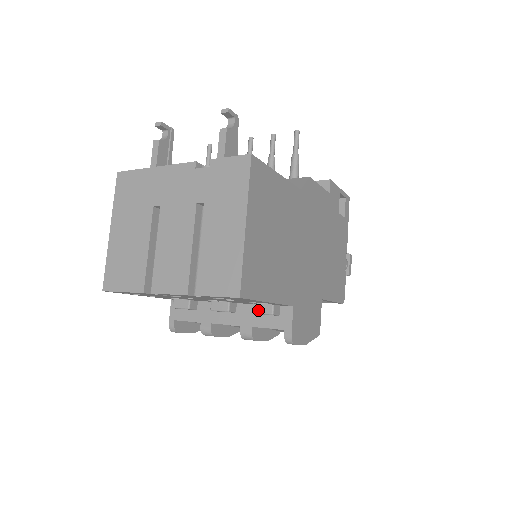
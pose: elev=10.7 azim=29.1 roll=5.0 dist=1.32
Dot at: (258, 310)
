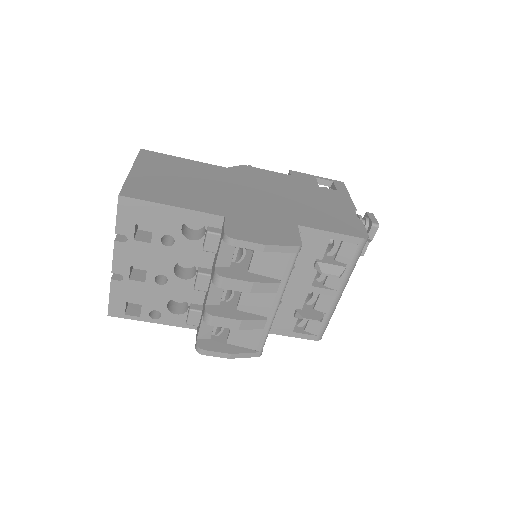
Dot at: (204, 243)
